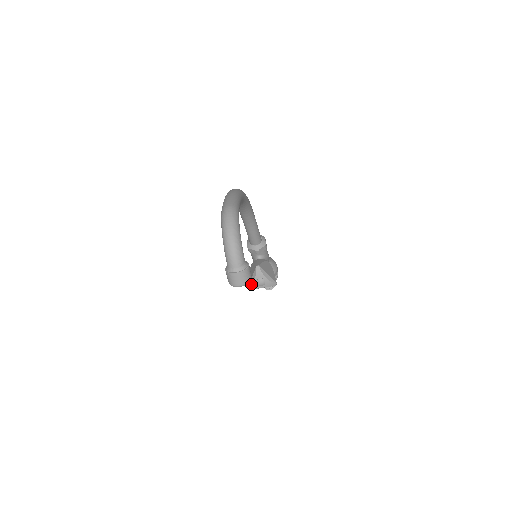
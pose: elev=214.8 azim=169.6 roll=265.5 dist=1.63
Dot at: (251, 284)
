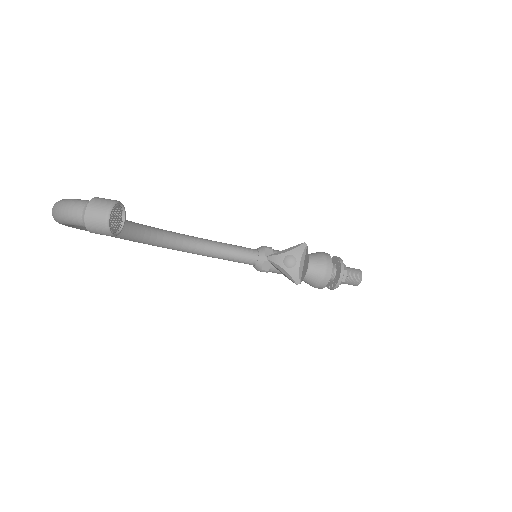
Dot at: (289, 277)
